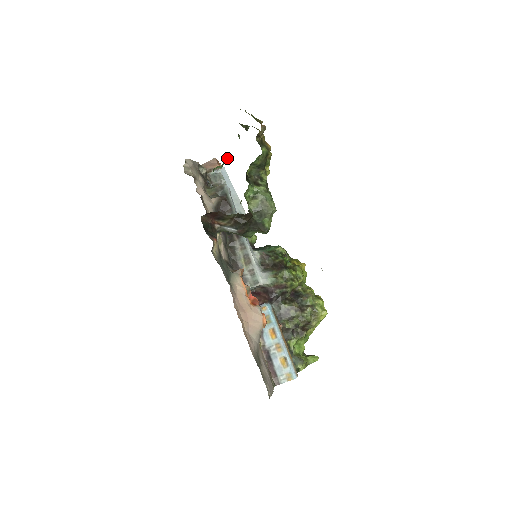
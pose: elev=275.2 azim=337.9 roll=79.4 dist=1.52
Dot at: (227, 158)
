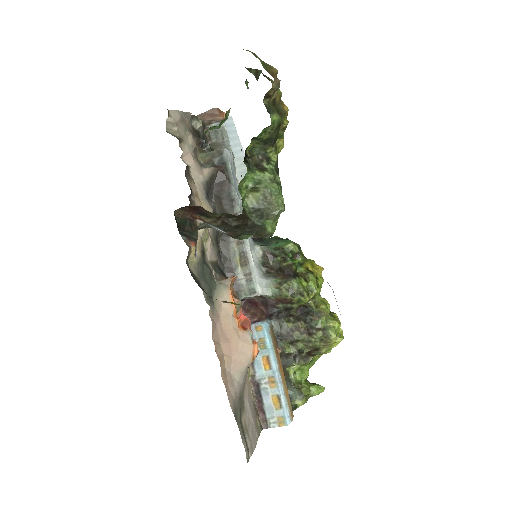
Dot at: (228, 114)
